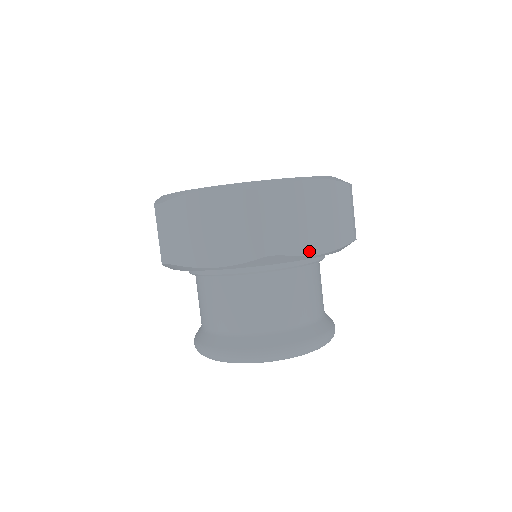
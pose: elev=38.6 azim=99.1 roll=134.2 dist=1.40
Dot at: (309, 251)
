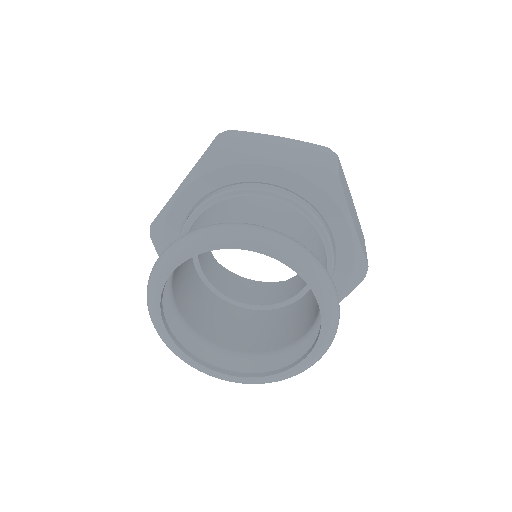
Dot at: (350, 212)
